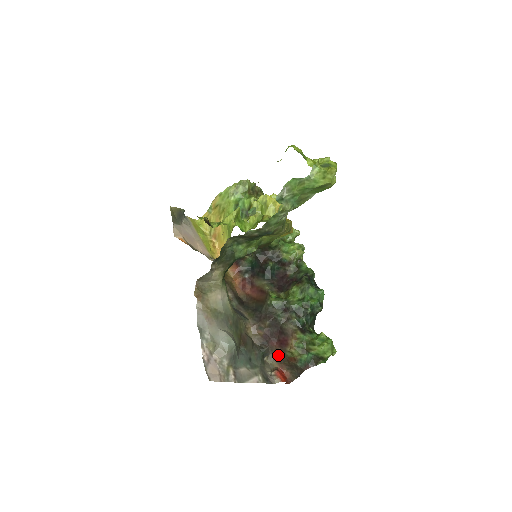
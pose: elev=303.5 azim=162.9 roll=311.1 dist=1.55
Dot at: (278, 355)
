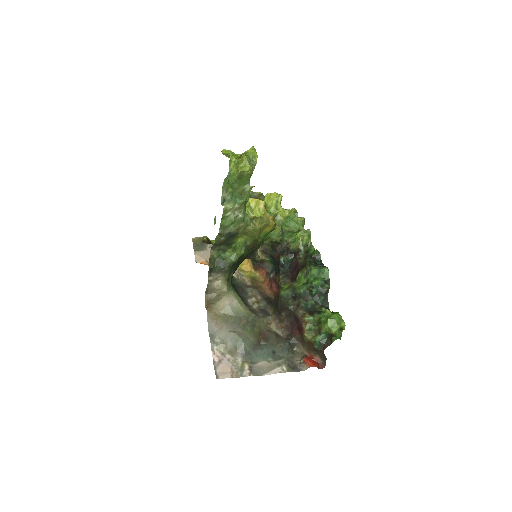
Dot at: (303, 342)
